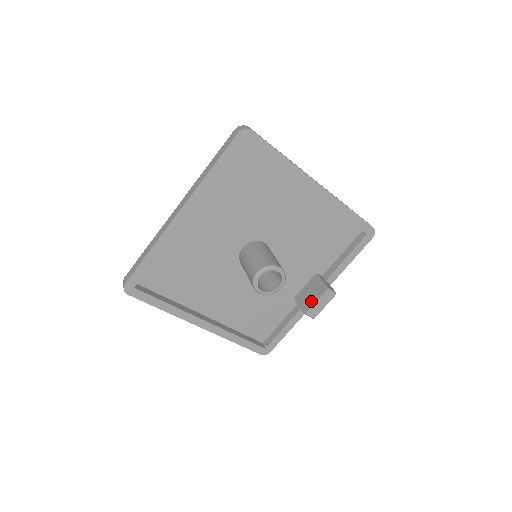
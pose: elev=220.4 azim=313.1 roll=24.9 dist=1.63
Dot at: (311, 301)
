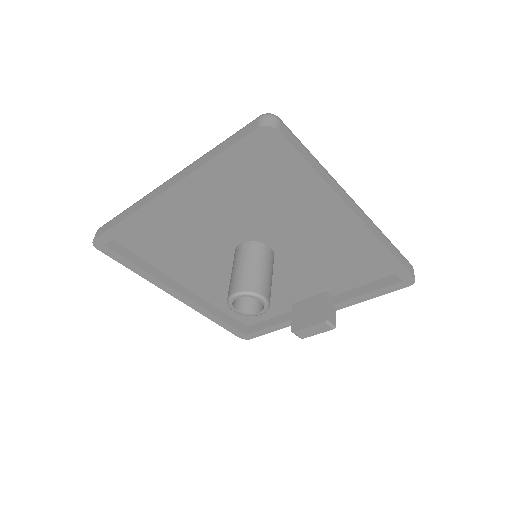
Dot at: (304, 322)
